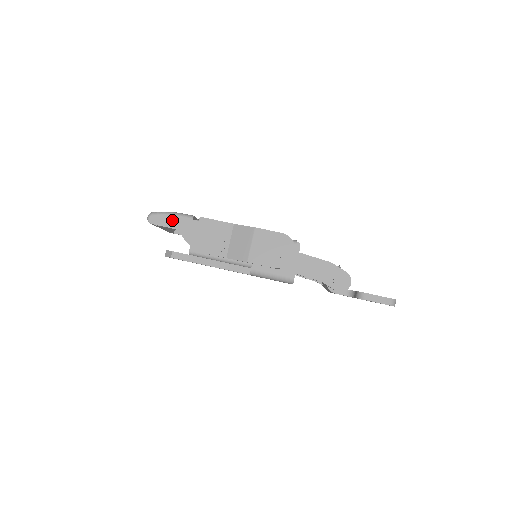
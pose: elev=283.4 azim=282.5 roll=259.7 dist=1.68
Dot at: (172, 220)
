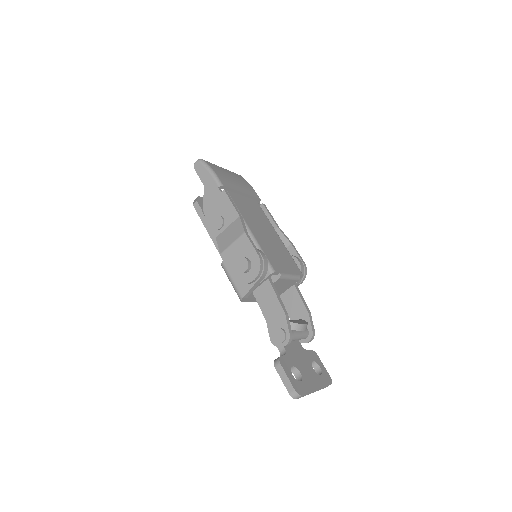
Dot at: (207, 176)
